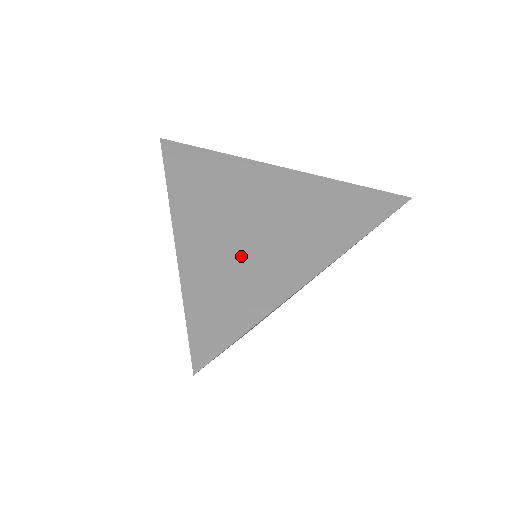
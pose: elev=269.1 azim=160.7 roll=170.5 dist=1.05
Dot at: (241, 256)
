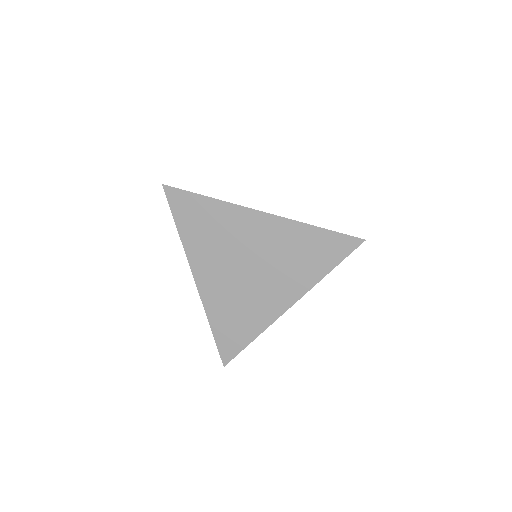
Dot at: (239, 296)
